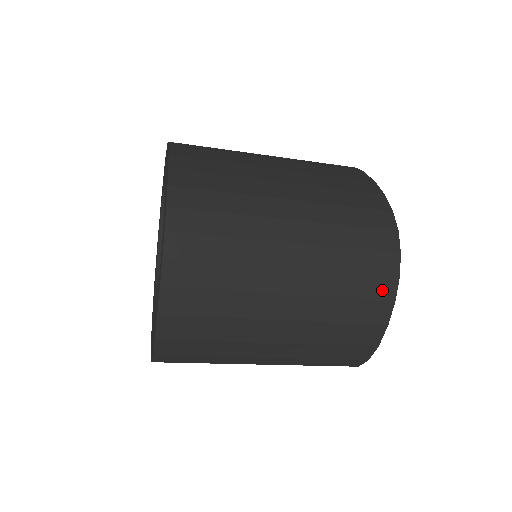
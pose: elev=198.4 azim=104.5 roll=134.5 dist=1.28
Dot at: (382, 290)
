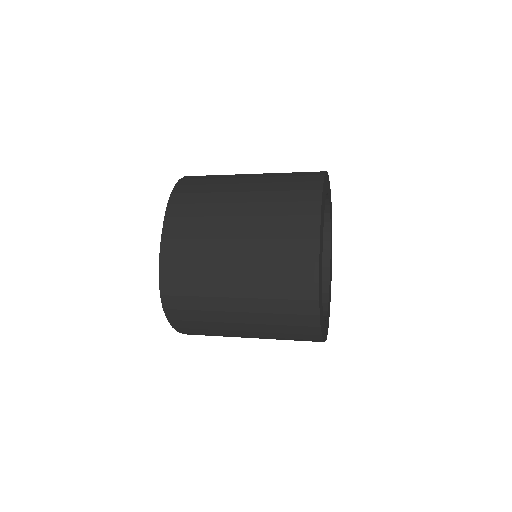
Dot at: (310, 331)
